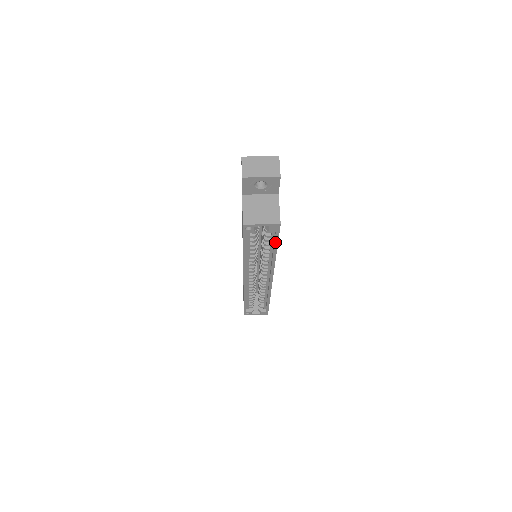
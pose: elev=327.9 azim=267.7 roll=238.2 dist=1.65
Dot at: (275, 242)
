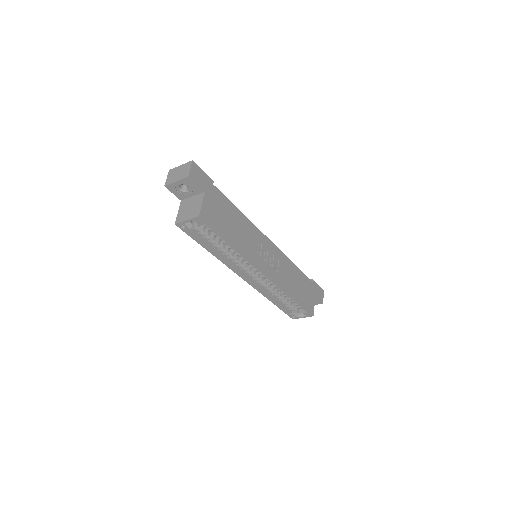
Dot at: (218, 235)
